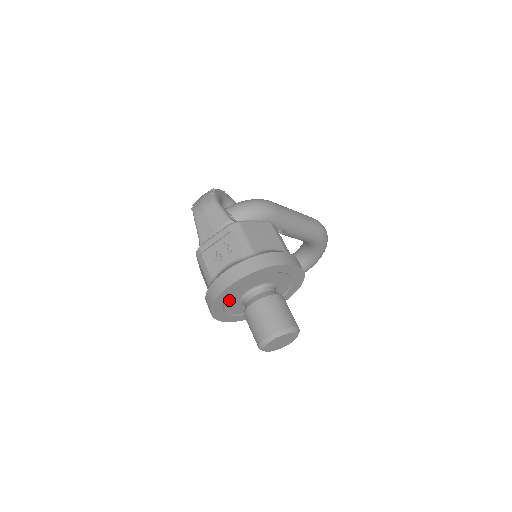
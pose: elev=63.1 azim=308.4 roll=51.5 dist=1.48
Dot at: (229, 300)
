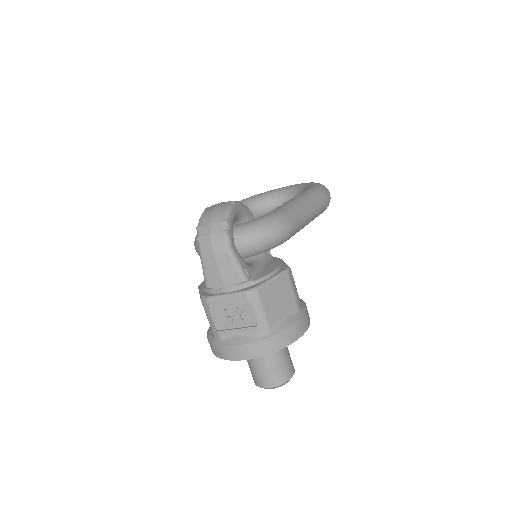
Dot at: occluded
